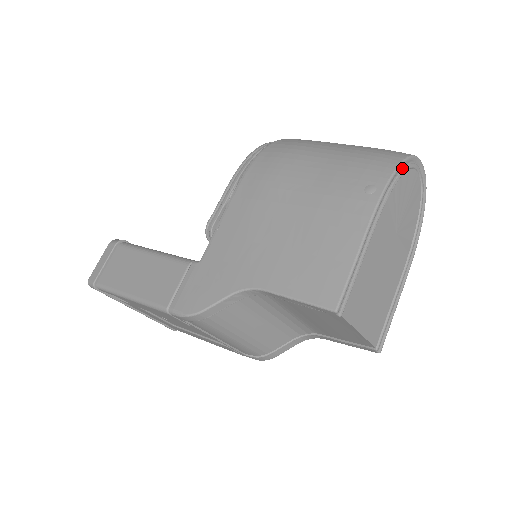
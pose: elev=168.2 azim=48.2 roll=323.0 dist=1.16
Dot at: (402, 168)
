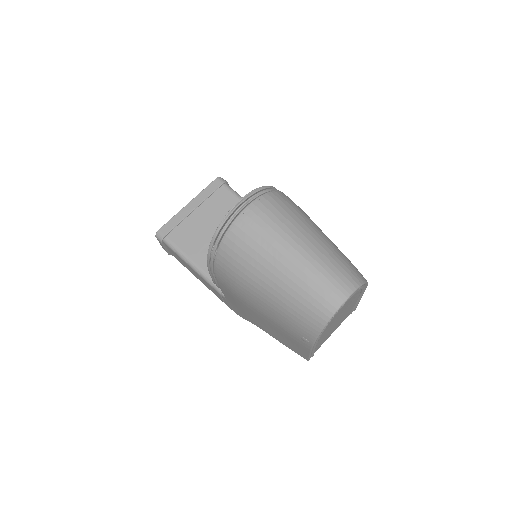
Dot at: (325, 327)
